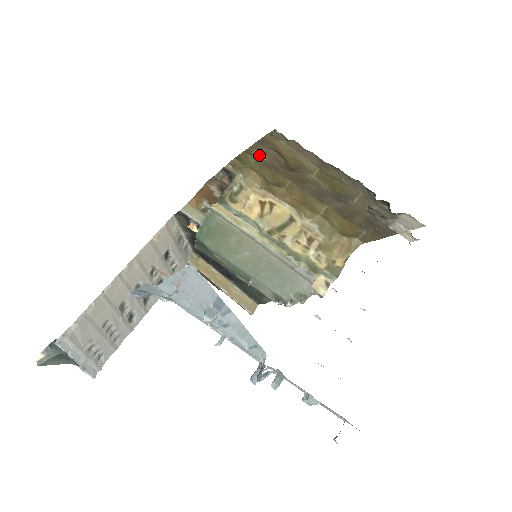
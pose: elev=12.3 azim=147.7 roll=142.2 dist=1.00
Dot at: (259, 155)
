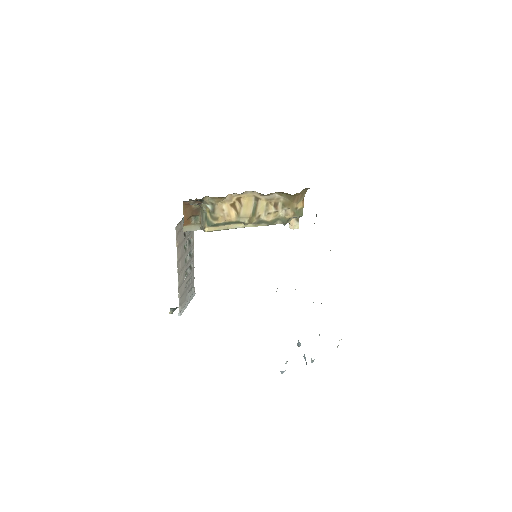
Dot at: occluded
